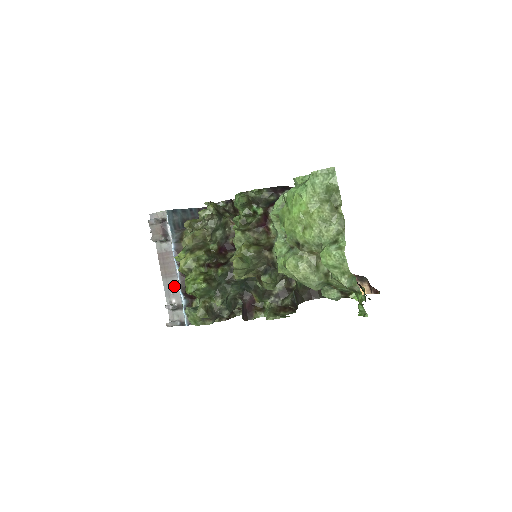
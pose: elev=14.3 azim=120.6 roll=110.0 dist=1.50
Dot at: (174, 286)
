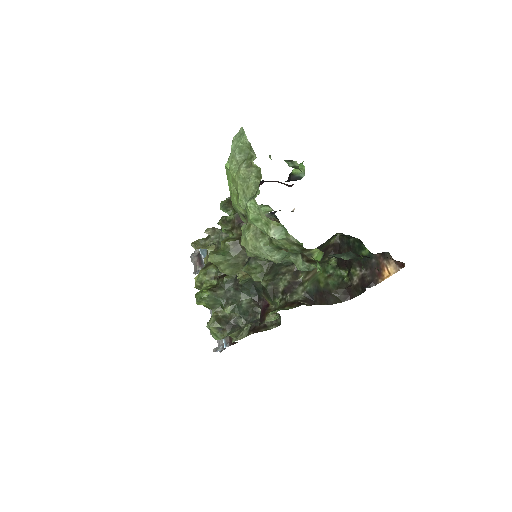
Dot at: occluded
